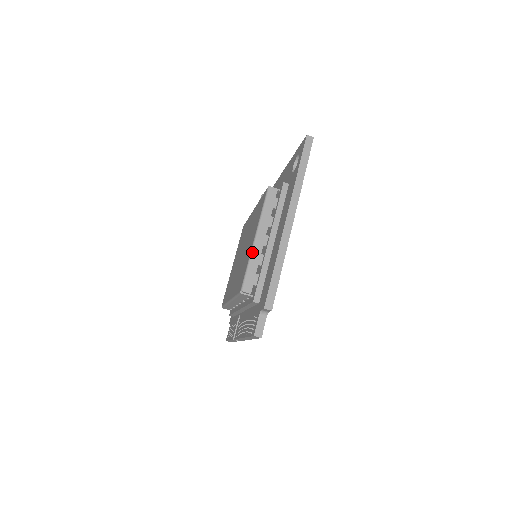
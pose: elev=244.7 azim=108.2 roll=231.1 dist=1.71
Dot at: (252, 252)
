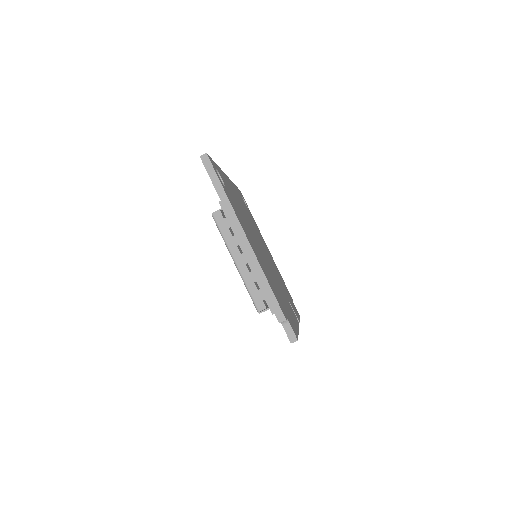
Dot at: (242, 277)
